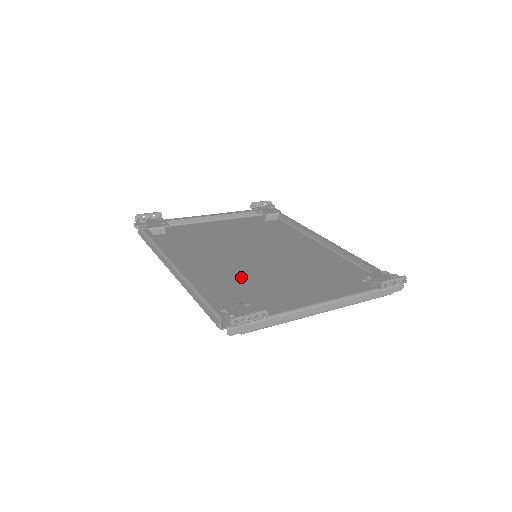
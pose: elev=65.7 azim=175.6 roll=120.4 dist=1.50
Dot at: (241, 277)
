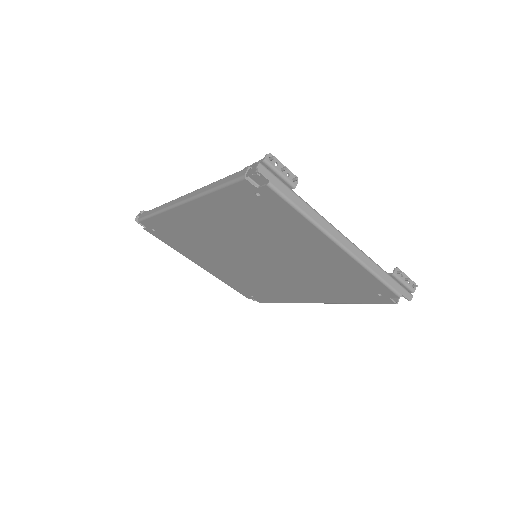
Dot at: (248, 233)
